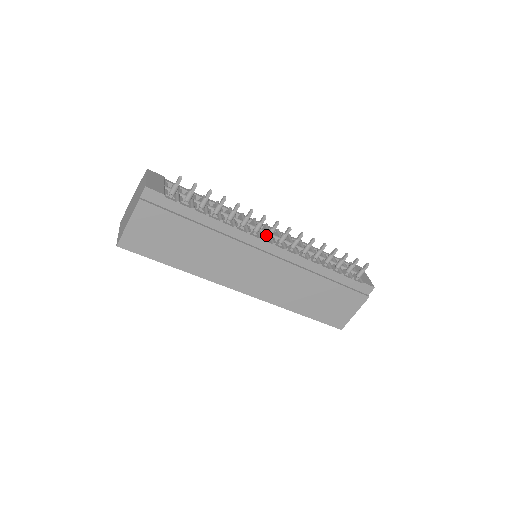
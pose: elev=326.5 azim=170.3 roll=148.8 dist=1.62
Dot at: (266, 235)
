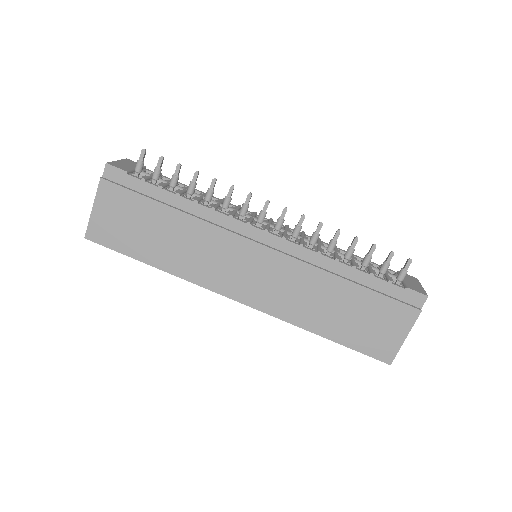
Dot at: occluded
